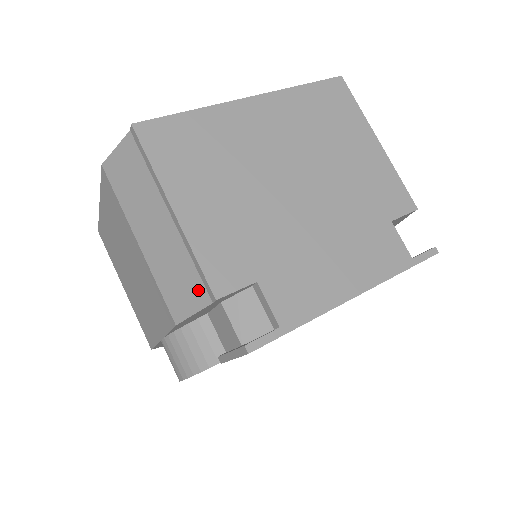
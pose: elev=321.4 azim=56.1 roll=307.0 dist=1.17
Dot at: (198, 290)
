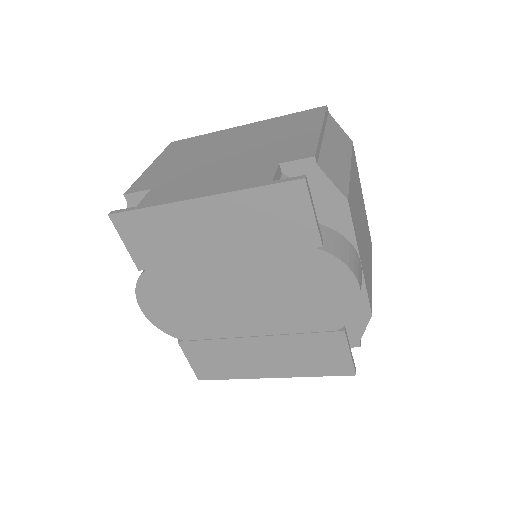
Dot at: occluded
